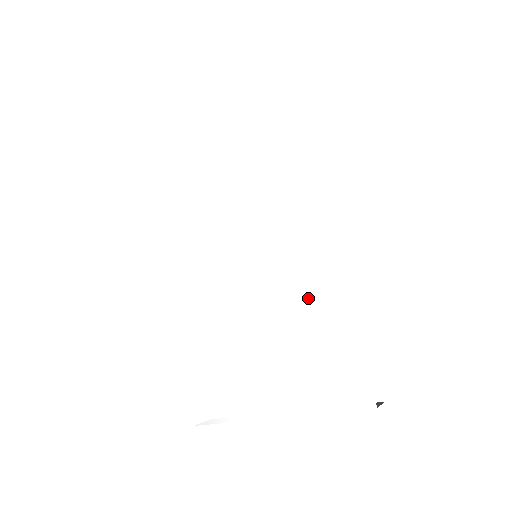
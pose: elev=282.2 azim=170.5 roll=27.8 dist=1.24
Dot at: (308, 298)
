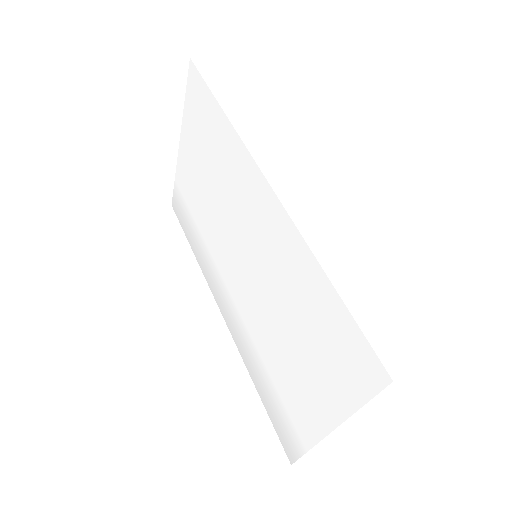
Dot at: (286, 276)
